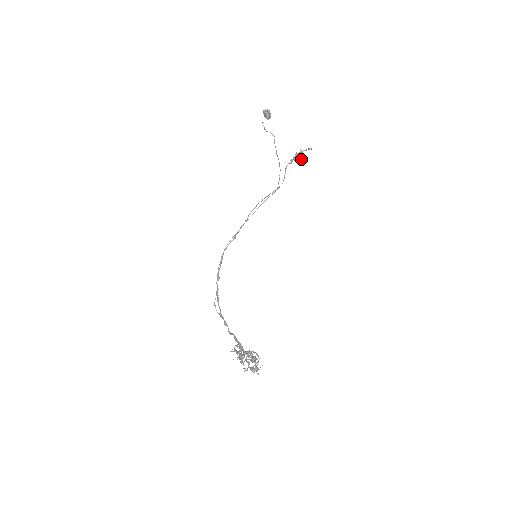
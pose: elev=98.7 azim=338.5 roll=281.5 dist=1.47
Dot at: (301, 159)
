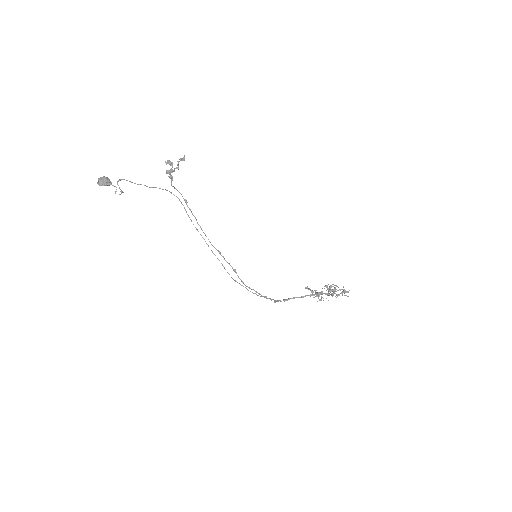
Dot at: occluded
